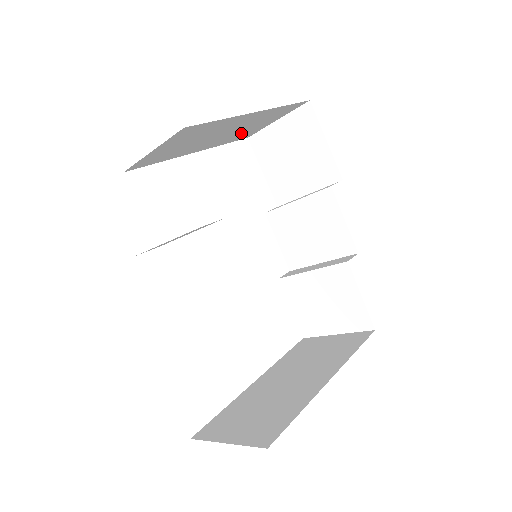
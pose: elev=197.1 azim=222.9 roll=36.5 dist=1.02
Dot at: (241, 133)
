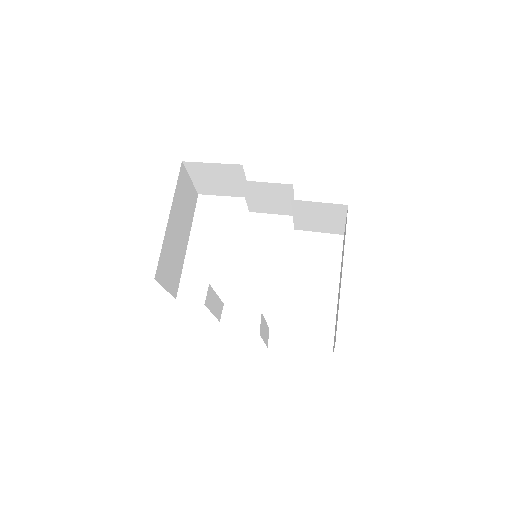
Dot at: (188, 209)
